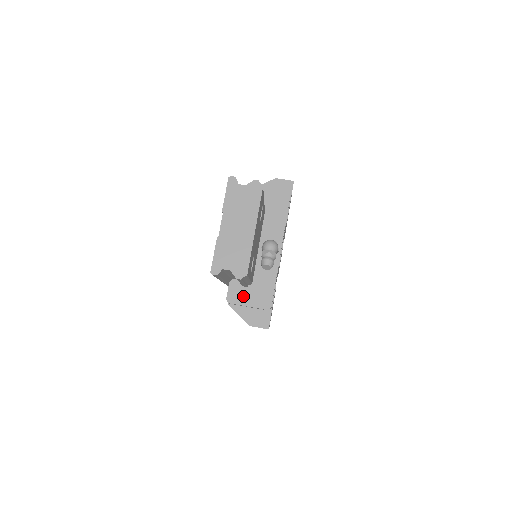
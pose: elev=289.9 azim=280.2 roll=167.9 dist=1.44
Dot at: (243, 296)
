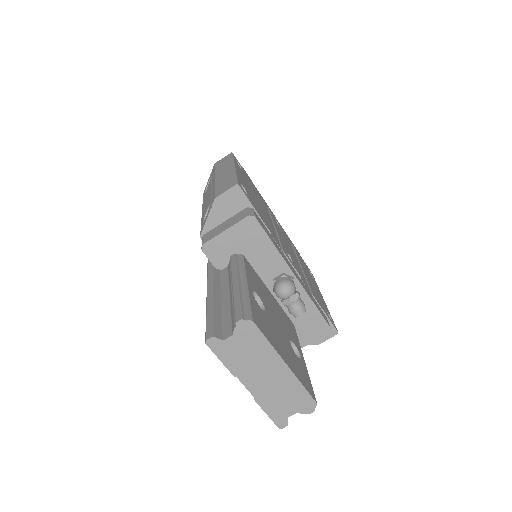
Dot at: occluded
